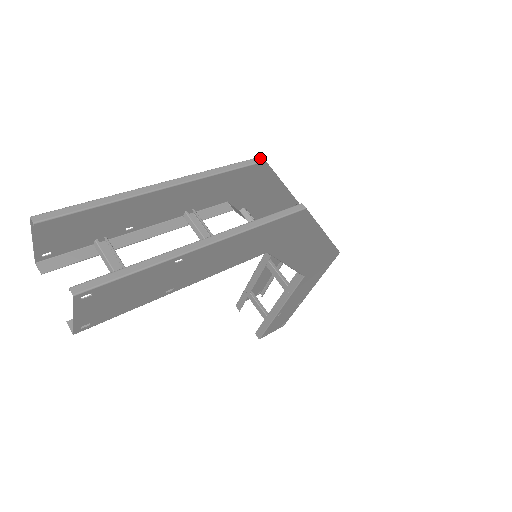
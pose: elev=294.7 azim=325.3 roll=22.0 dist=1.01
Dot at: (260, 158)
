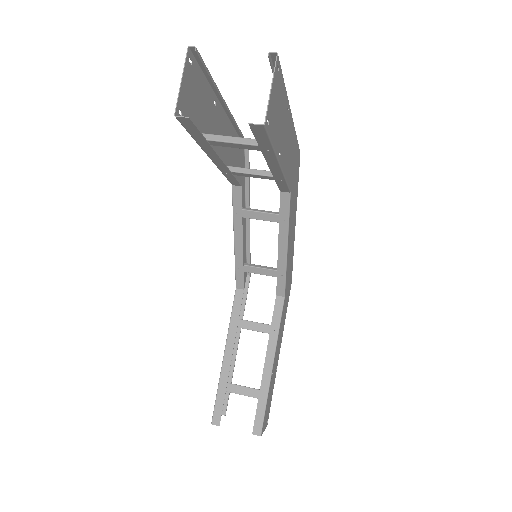
Dot at: occluded
